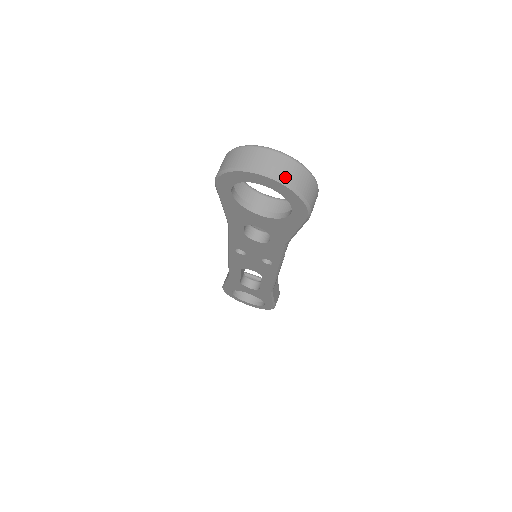
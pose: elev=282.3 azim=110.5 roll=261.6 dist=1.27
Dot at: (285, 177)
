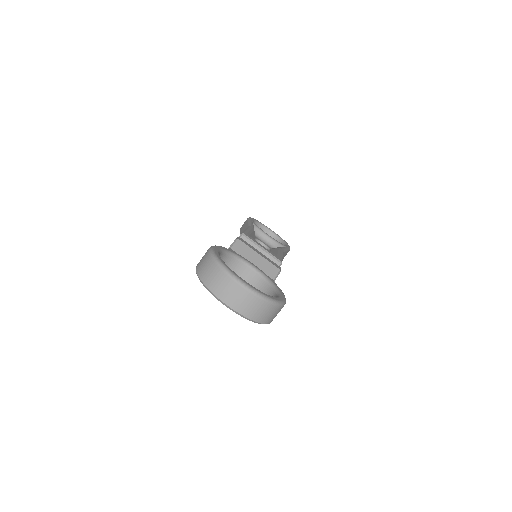
Dot at: (245, 312)
